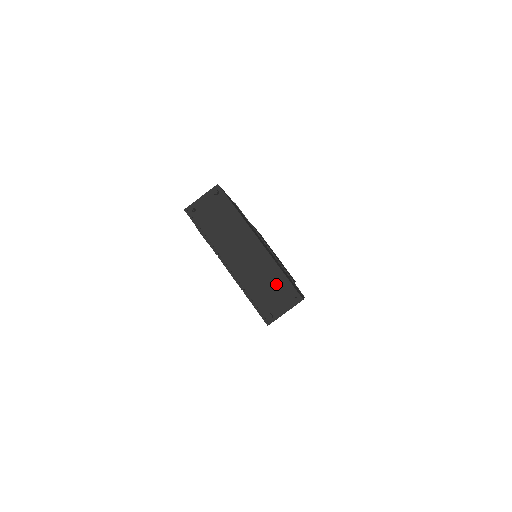
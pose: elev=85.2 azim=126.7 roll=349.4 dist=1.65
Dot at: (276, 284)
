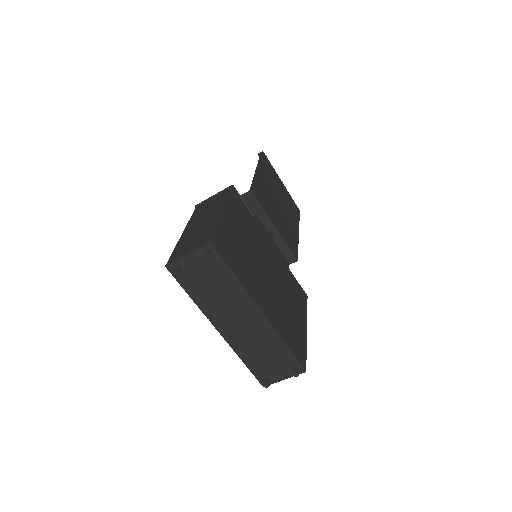
Dot at: (277, 355)
